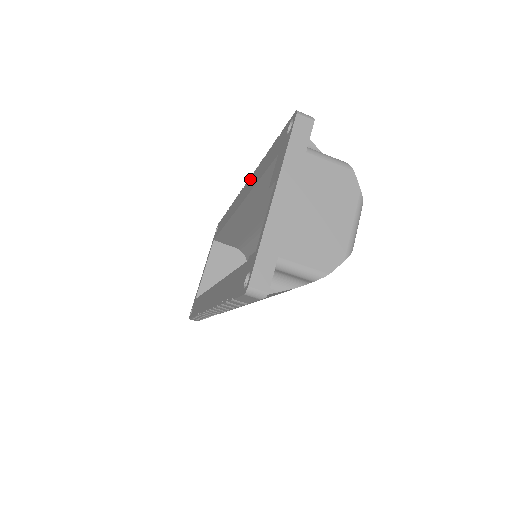
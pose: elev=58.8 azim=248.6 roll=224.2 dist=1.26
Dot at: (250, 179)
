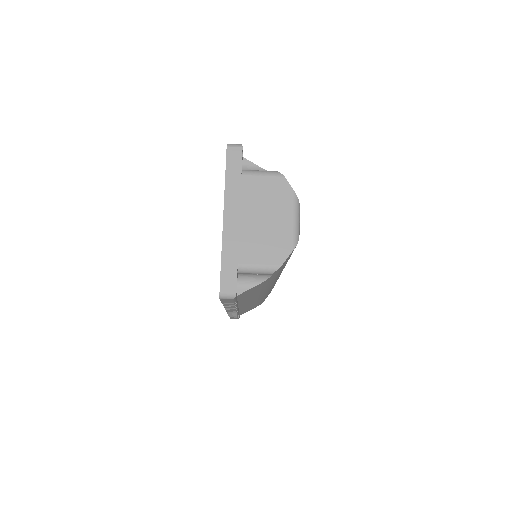
Dot at: occluded
